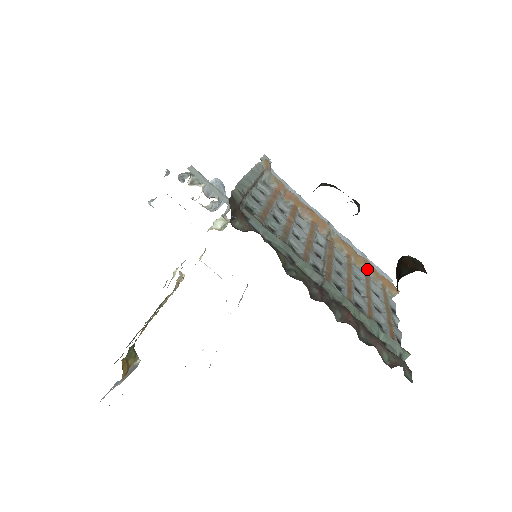
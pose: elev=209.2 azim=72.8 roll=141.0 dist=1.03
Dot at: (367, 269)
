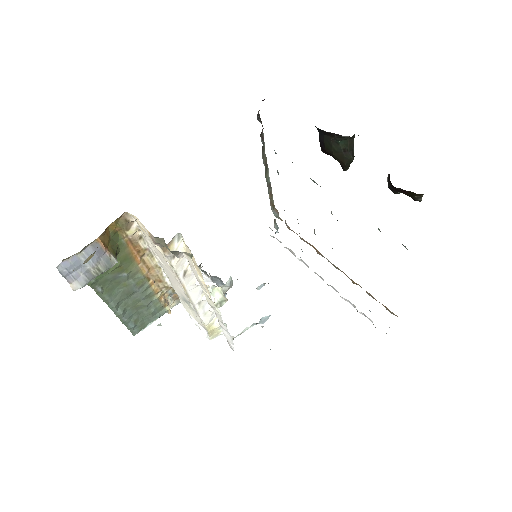
Dot at: occluded
